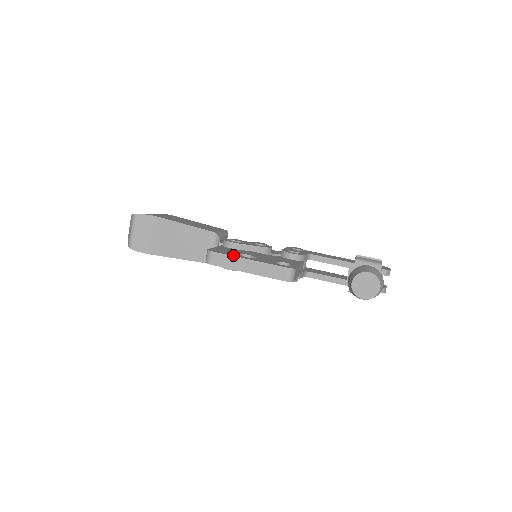
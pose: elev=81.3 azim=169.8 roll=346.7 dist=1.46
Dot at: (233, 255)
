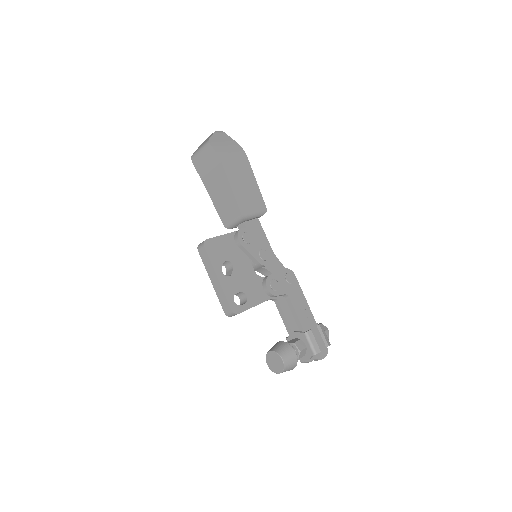
Dot at: (214, 263)
